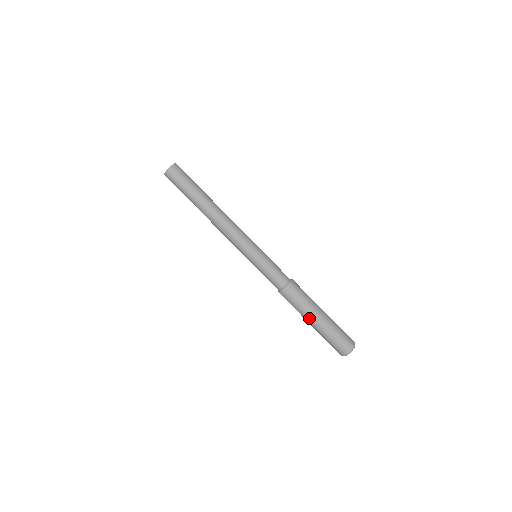
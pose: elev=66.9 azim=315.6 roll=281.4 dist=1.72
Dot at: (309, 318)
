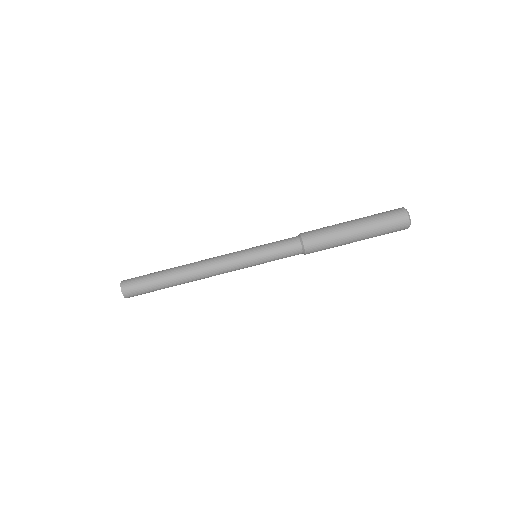
Dot at: (349, 238)
